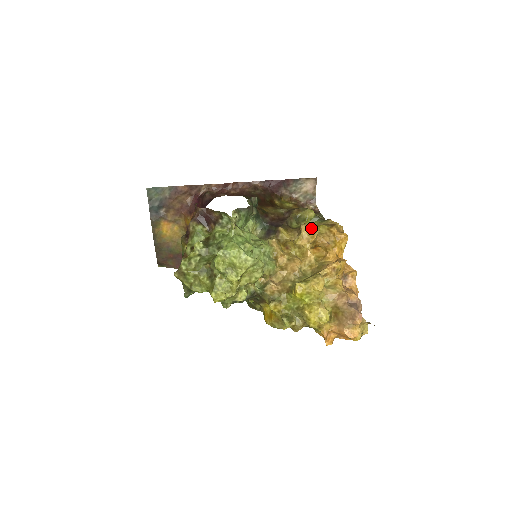
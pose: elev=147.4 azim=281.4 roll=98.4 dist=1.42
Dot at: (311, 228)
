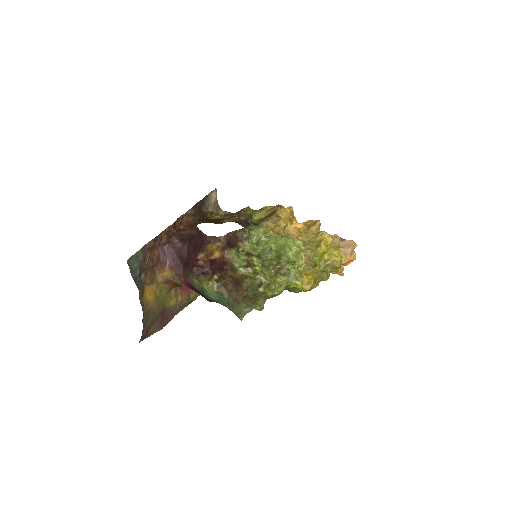
Dot at: (285, 210)
